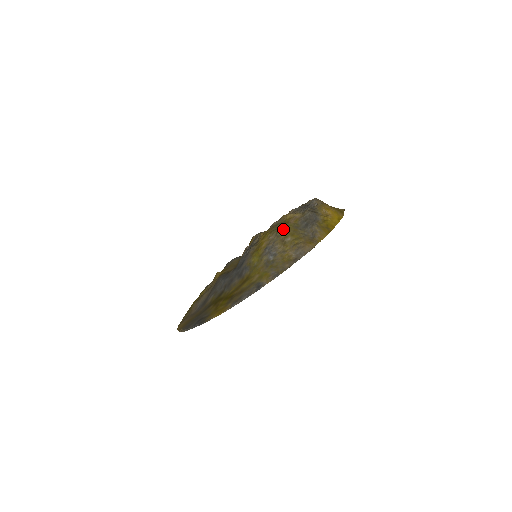
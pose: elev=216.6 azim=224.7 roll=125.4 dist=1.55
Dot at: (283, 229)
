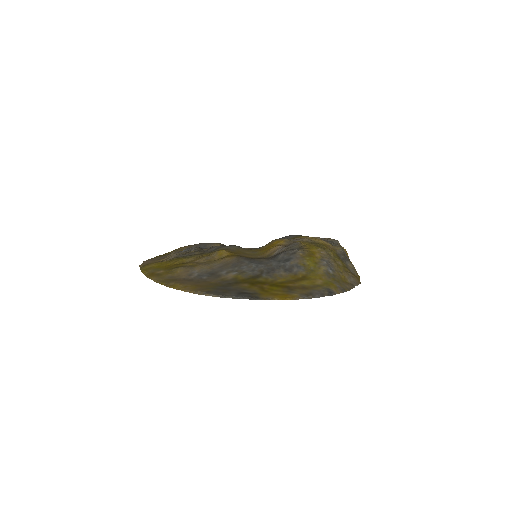
Dot at: (332, 251)
